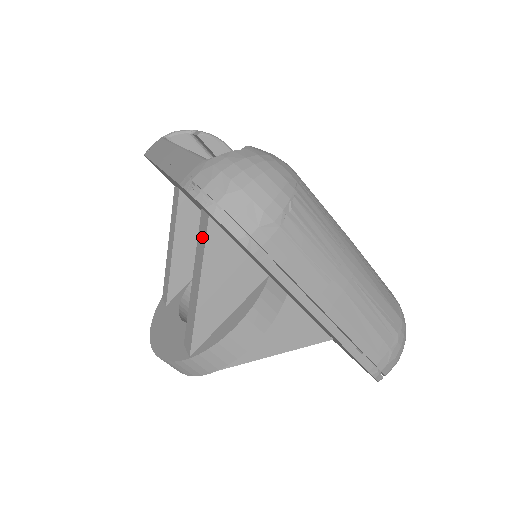
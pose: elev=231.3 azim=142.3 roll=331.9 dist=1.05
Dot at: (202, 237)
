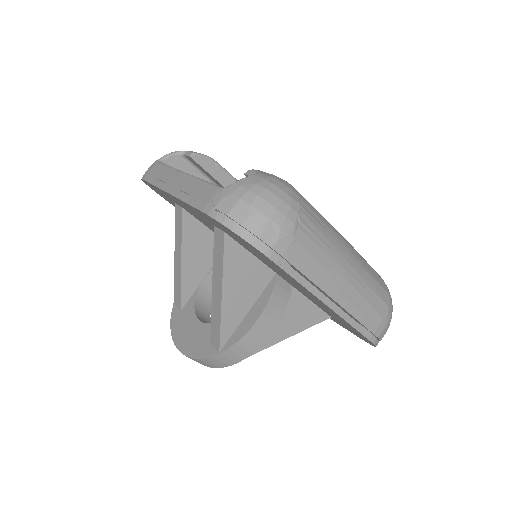
Dot at: (219, 250)
